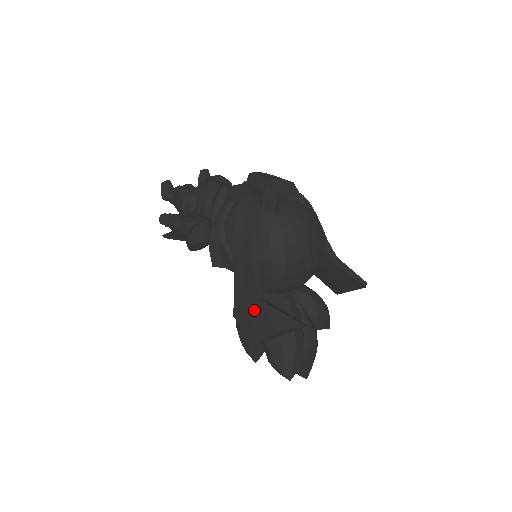
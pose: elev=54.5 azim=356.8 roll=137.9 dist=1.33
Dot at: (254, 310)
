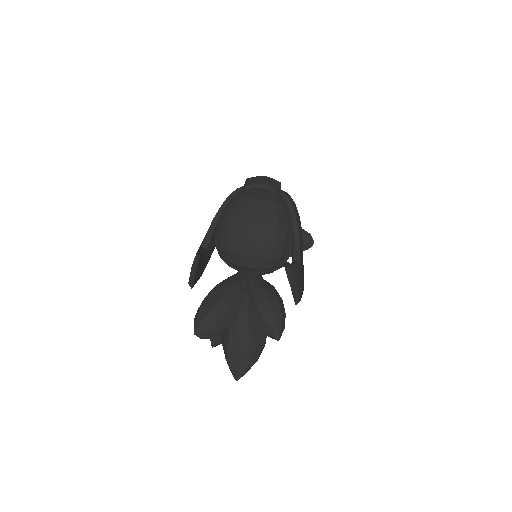
Dot at: occluded
